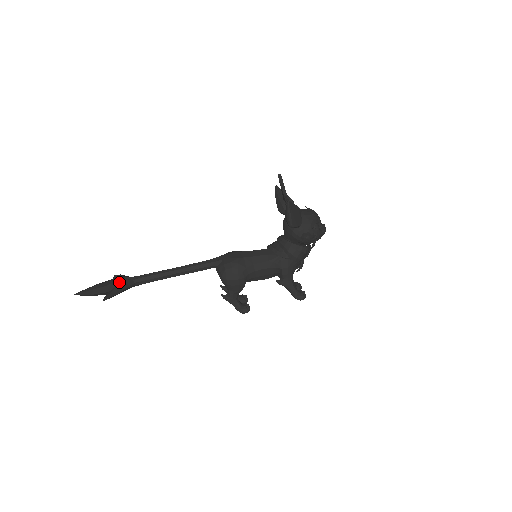
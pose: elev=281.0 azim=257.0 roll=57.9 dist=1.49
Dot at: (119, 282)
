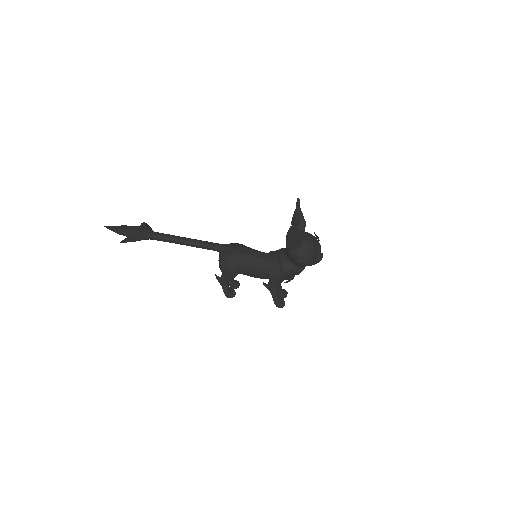
Dot at: (140, 232)
